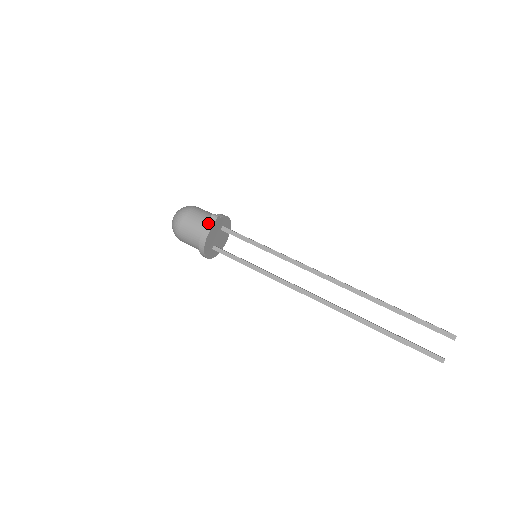
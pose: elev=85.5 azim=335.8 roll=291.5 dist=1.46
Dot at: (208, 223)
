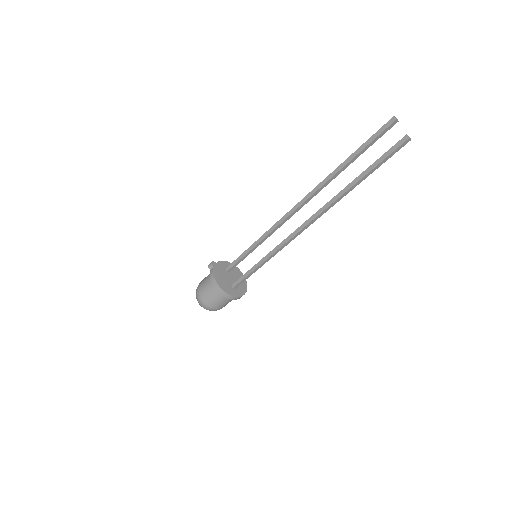
Dot at: (210, 272)
